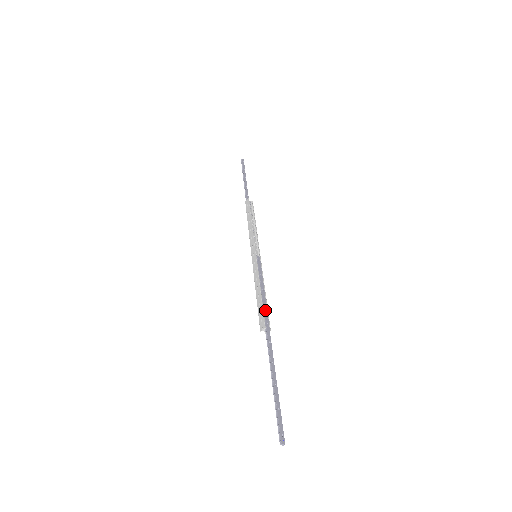
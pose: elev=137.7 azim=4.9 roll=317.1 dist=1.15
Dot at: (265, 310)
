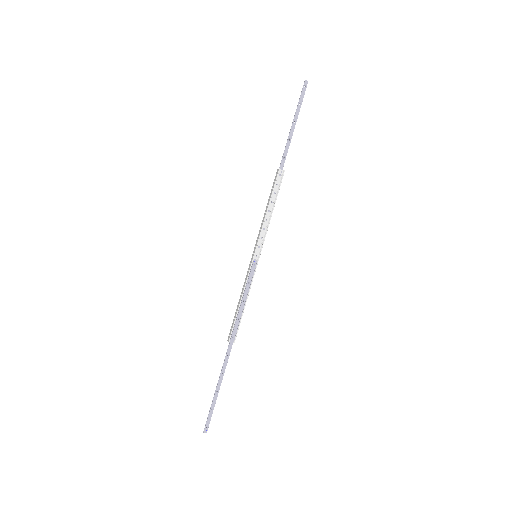
Dot at: (236, 324)
